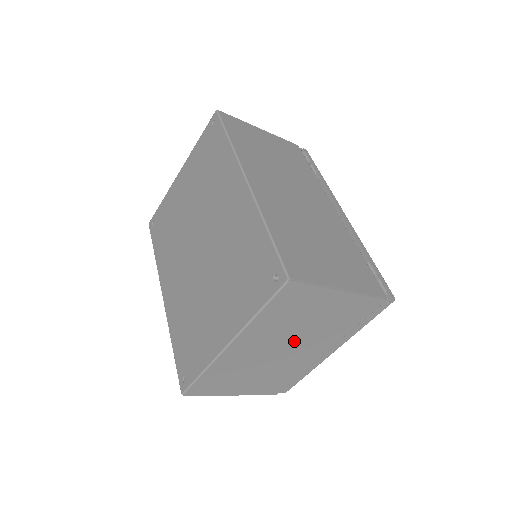
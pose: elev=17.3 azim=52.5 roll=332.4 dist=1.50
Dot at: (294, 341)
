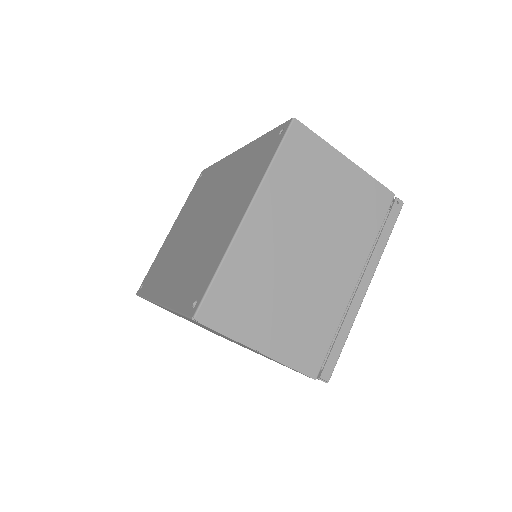
Dot at: (317, 238)
